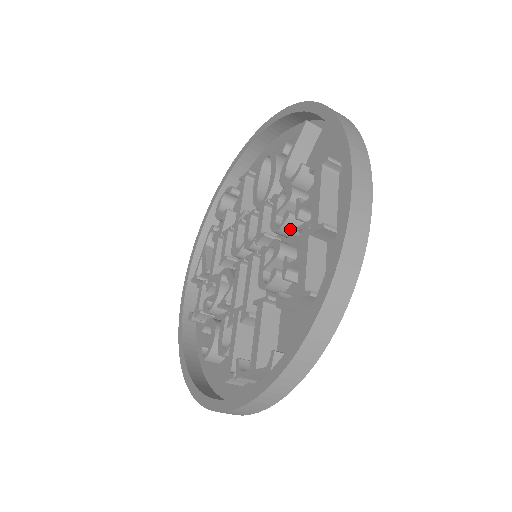
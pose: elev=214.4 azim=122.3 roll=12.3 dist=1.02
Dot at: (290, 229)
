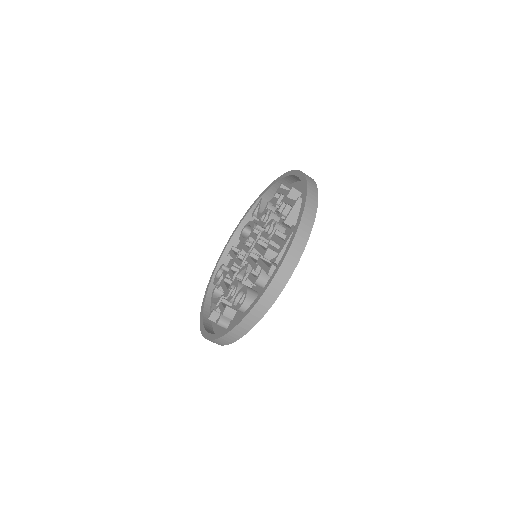
Dot at: occluded
